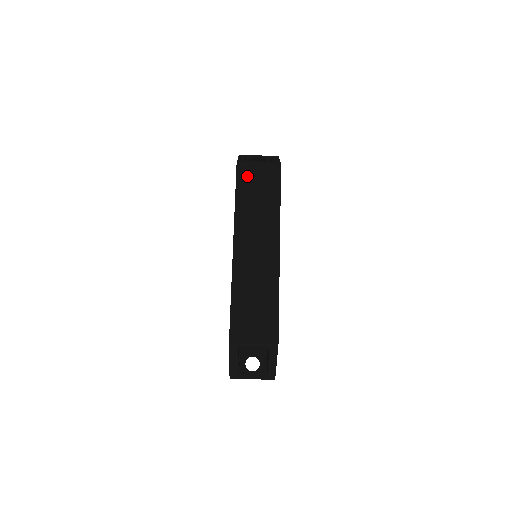
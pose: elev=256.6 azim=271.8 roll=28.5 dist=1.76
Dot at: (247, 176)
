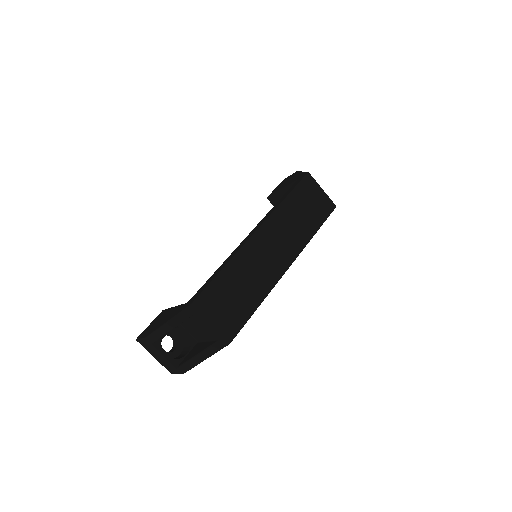
Dot at: (308, 190)
